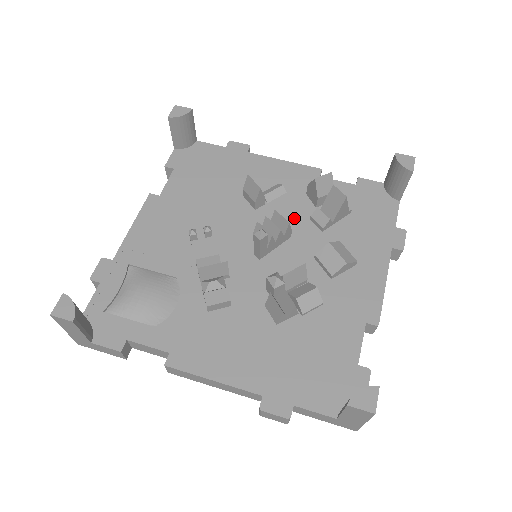
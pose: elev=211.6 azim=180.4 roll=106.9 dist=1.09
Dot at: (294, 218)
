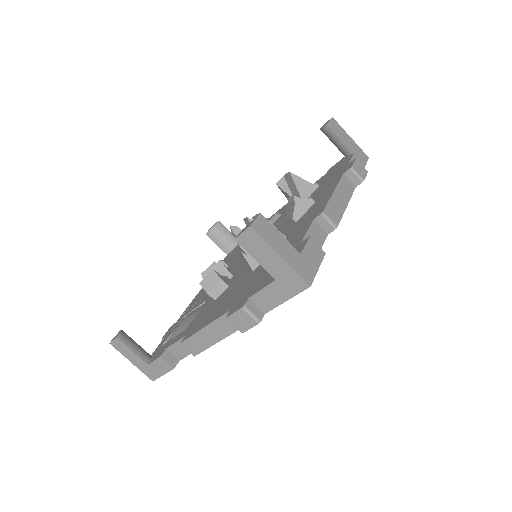
Dot at: (282, 220)
